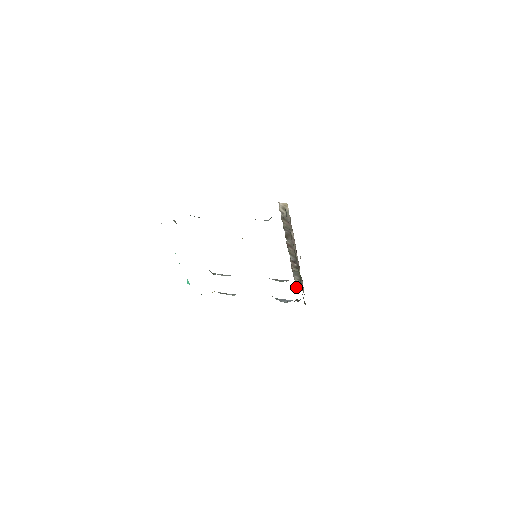
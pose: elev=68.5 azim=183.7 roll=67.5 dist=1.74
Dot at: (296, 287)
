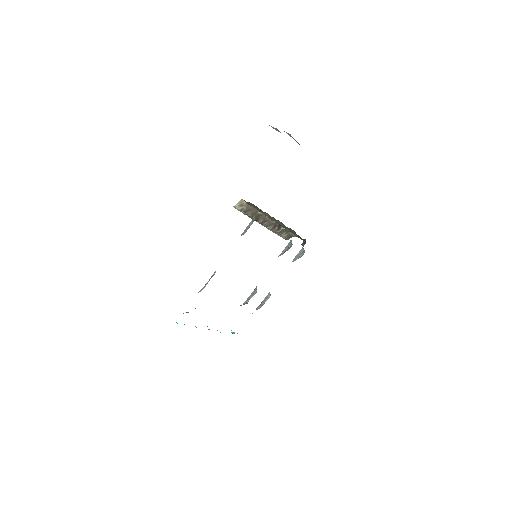
Dot at: occluded
